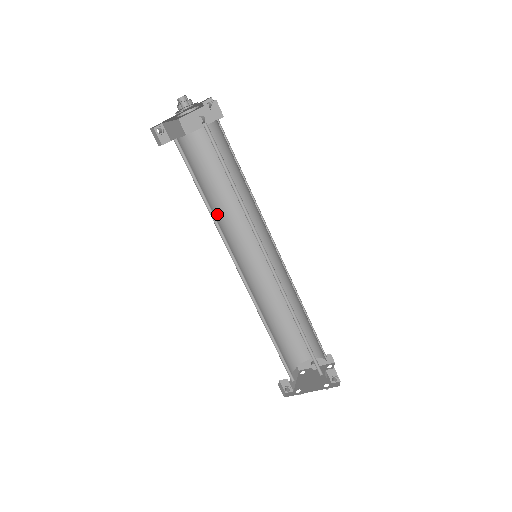
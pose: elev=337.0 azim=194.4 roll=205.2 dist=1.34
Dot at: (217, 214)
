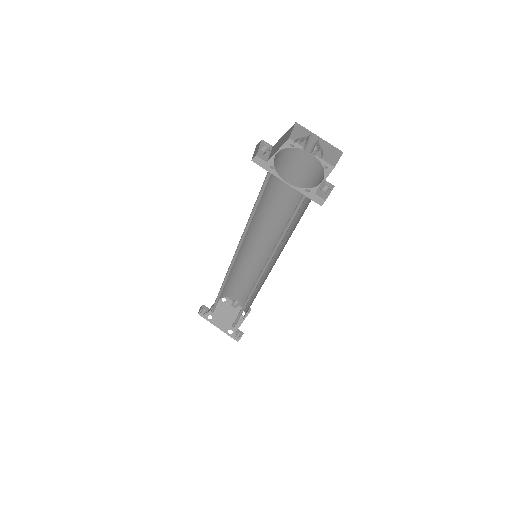
Dot at: occluded
